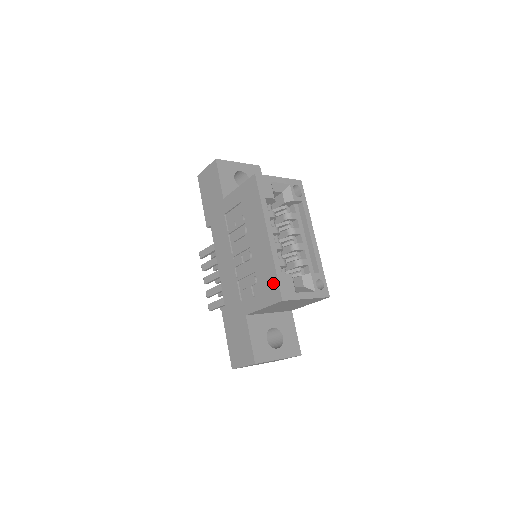
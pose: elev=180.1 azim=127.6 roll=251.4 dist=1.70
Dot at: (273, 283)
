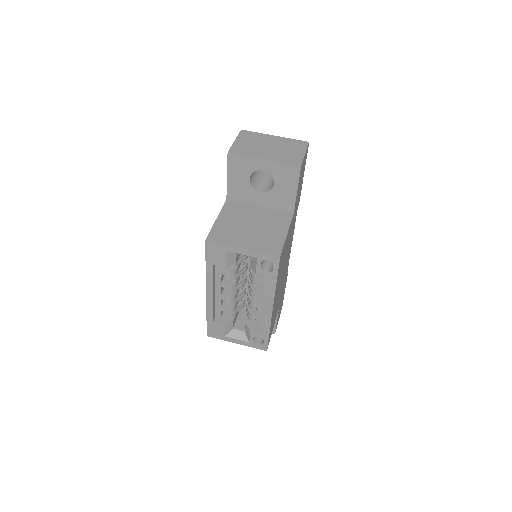
Dot at: occluded
